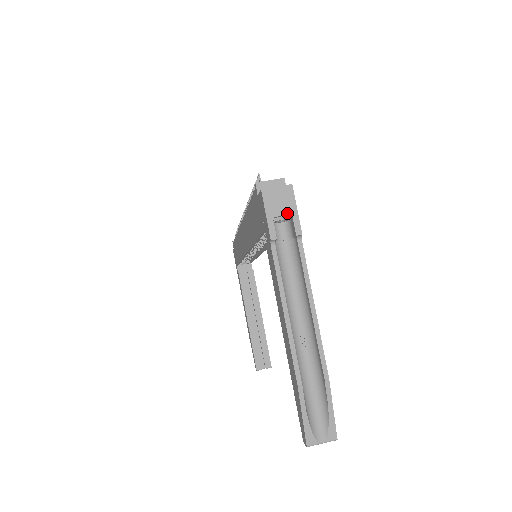
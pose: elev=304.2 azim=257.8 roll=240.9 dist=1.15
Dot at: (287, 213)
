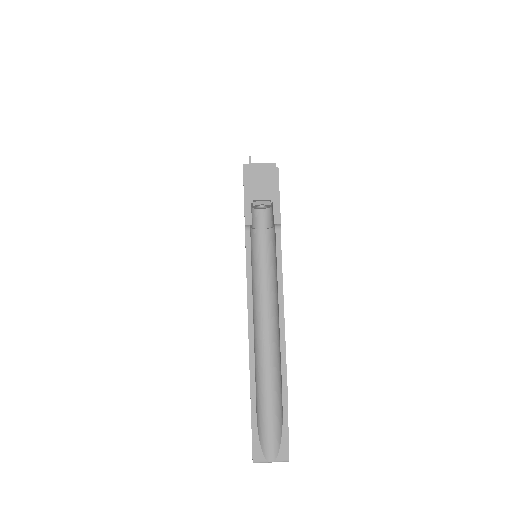
Dot at: (268, 198)
